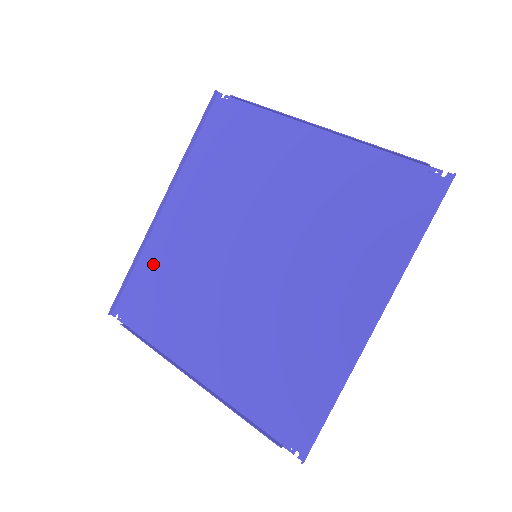
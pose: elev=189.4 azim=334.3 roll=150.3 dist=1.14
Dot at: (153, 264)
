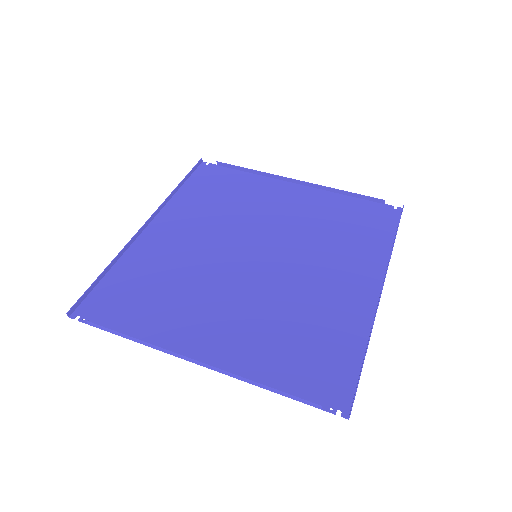
Dot at: (134, 268)
